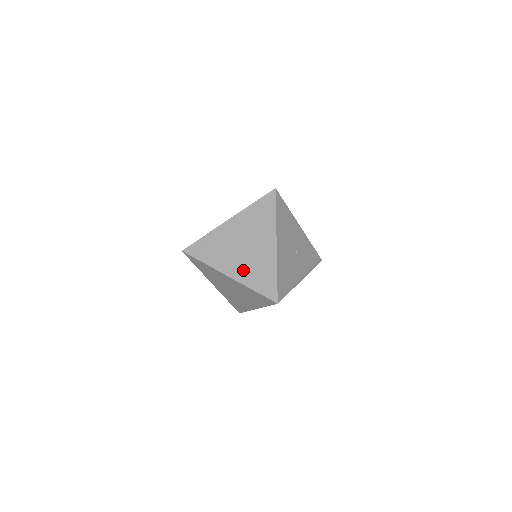
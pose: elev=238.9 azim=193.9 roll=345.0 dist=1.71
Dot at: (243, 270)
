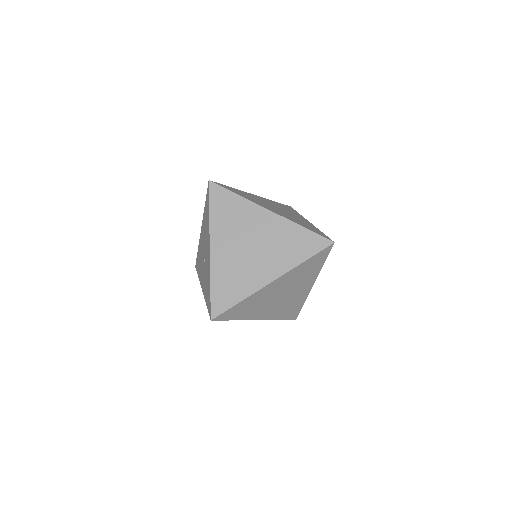
Dot at: (275, 312)
